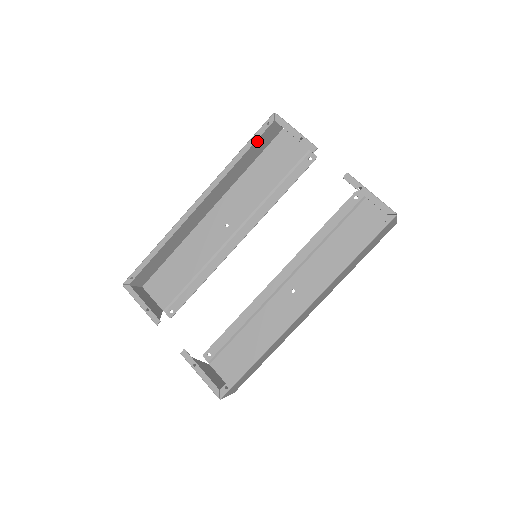
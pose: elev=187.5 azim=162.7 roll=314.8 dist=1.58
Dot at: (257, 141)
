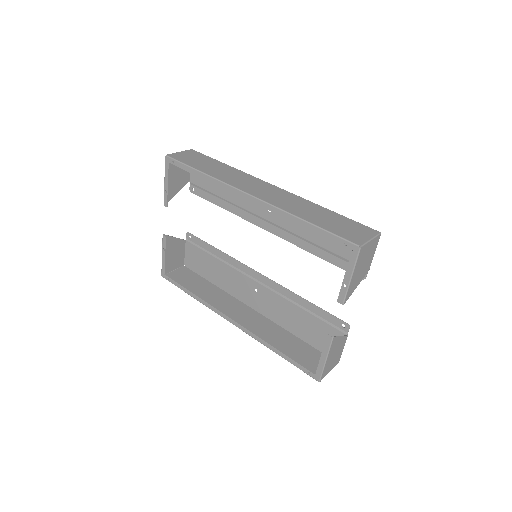
Dot at: (336, 226)
